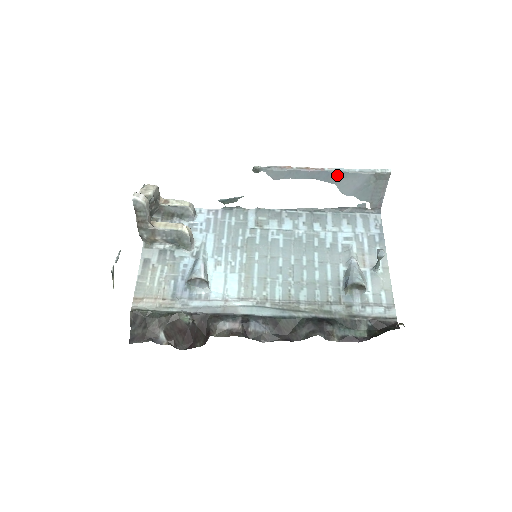
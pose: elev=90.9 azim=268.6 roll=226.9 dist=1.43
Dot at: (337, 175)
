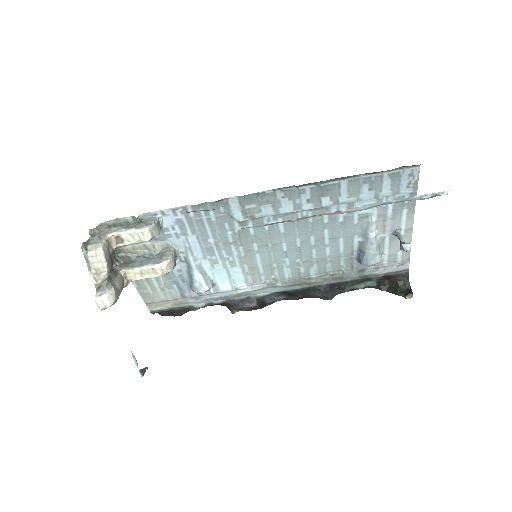
Dot at: occluded
